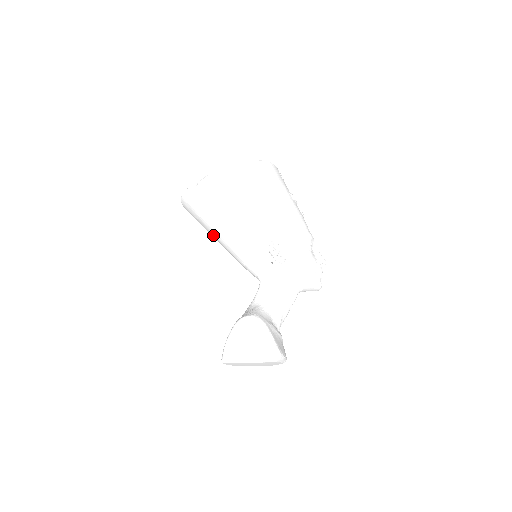
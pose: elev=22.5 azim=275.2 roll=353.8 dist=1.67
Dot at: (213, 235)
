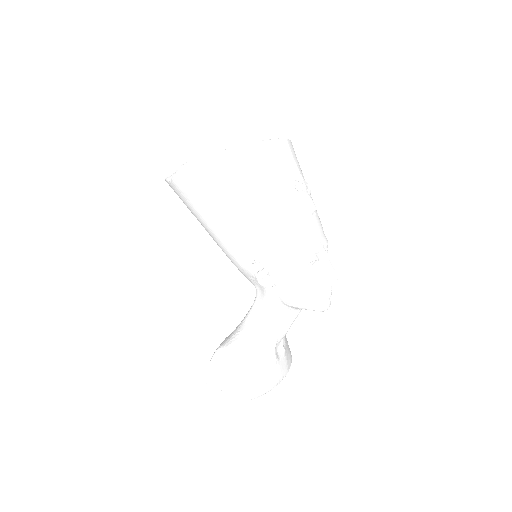
Dot at: occluded
